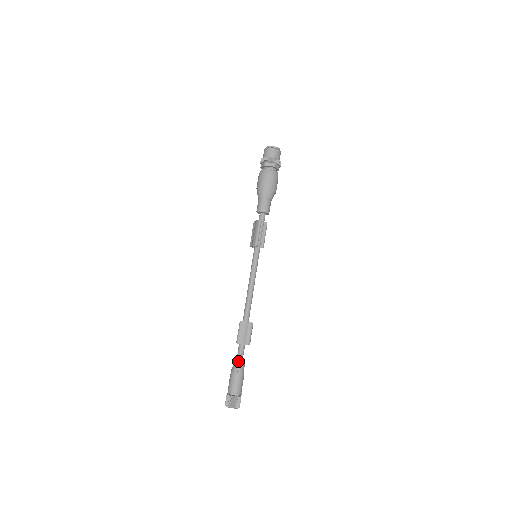
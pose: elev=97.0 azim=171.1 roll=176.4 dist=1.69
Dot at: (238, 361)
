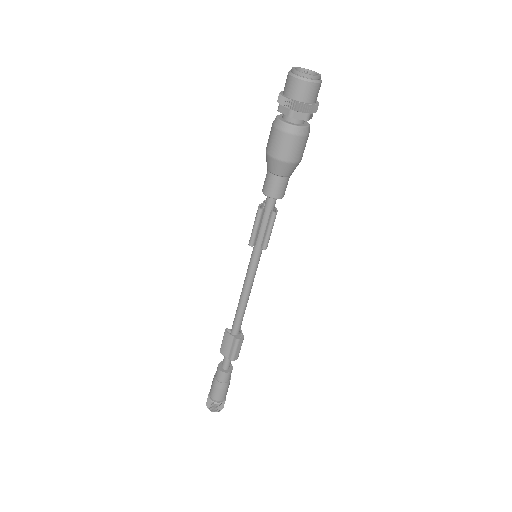
Dot at: (218, 370)
